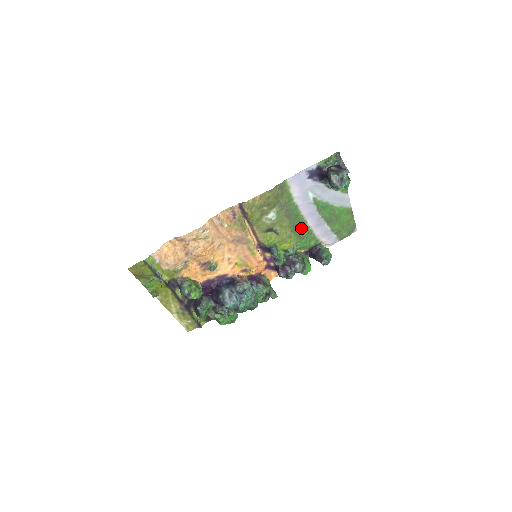
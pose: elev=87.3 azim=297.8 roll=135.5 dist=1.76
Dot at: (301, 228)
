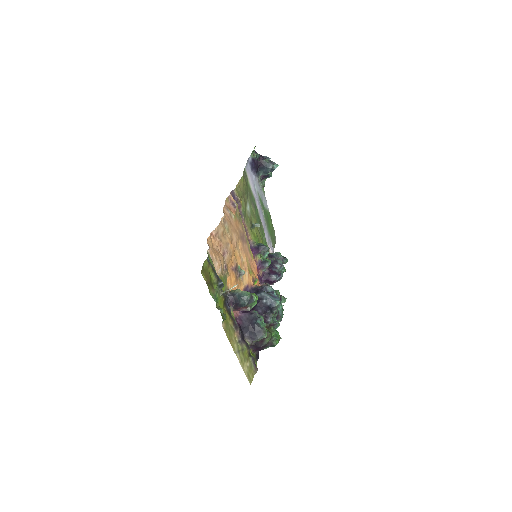
Dot at: (261, 227)
